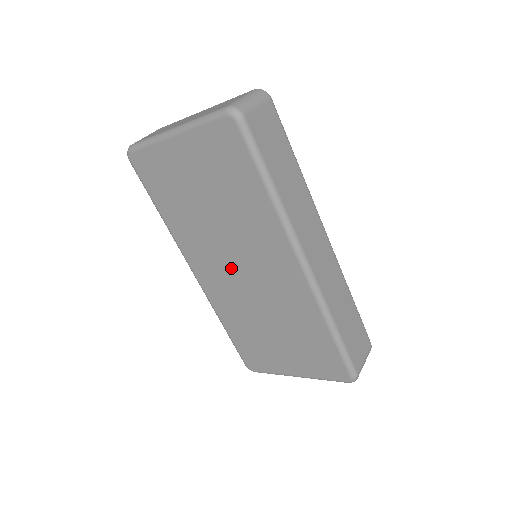
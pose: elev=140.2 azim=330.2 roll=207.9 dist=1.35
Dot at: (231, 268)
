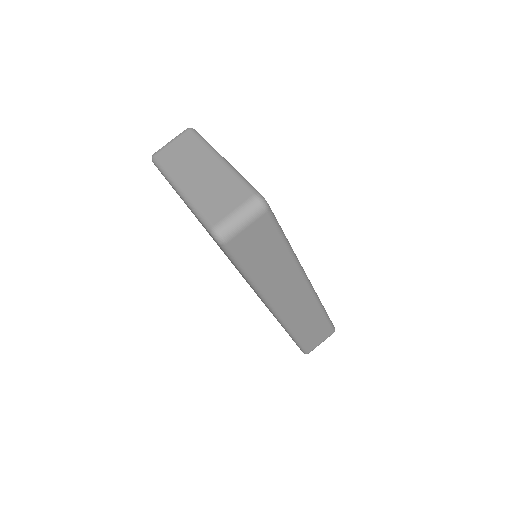
Dot at: occluded
